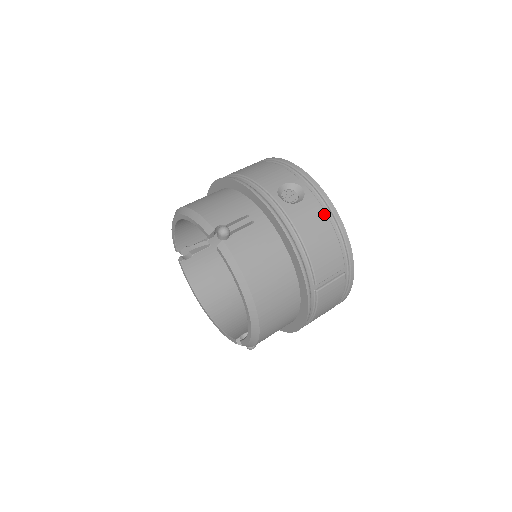
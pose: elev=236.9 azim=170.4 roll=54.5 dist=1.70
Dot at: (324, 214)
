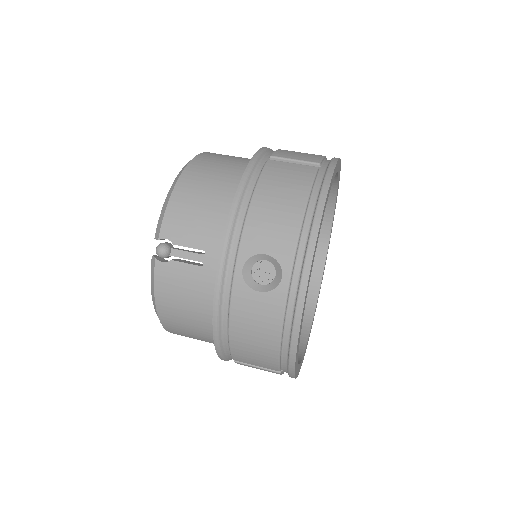
Dot at: (278, 325)
